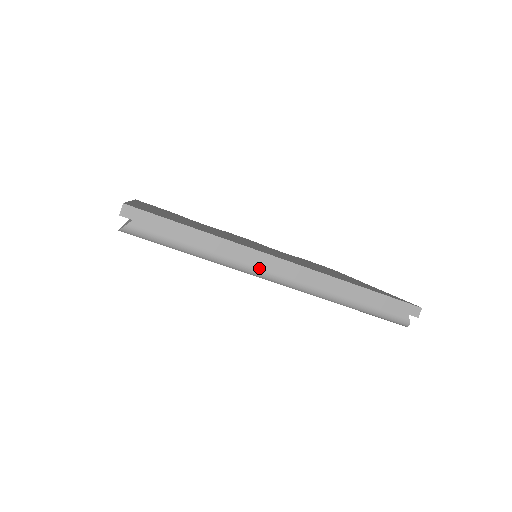
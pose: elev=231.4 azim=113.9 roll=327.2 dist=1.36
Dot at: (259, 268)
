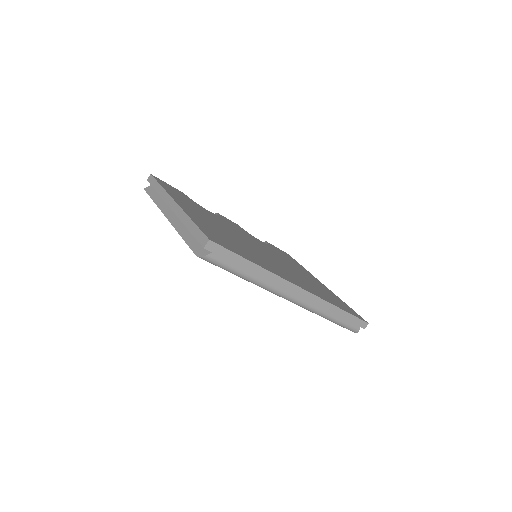
Dot at: (284, 292)
